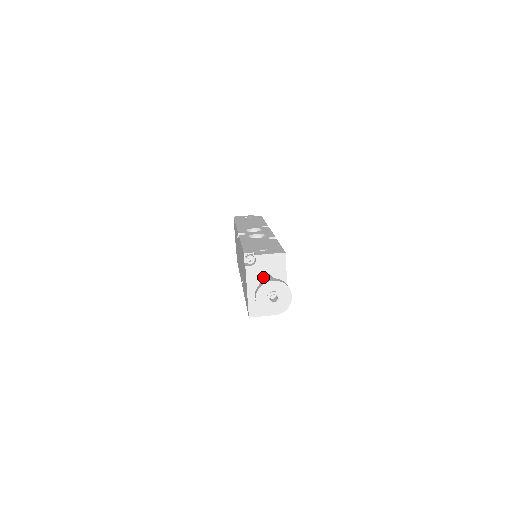
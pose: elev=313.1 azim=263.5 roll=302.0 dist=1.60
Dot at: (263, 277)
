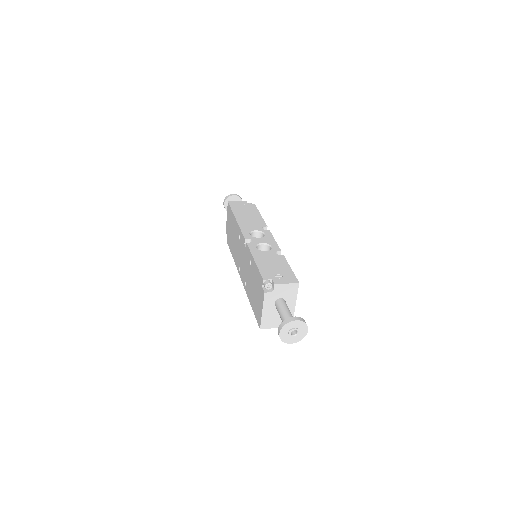
Dot at: (279, 303)
